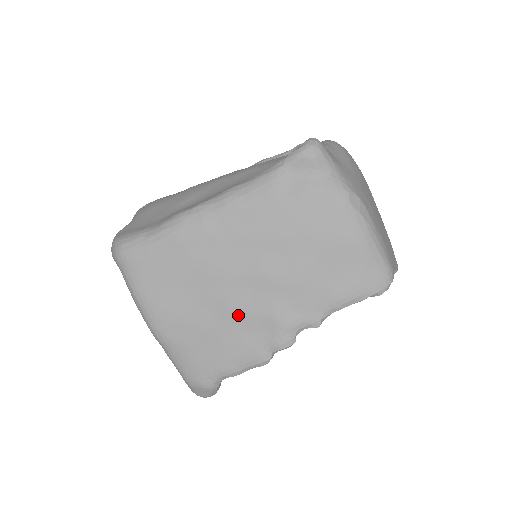
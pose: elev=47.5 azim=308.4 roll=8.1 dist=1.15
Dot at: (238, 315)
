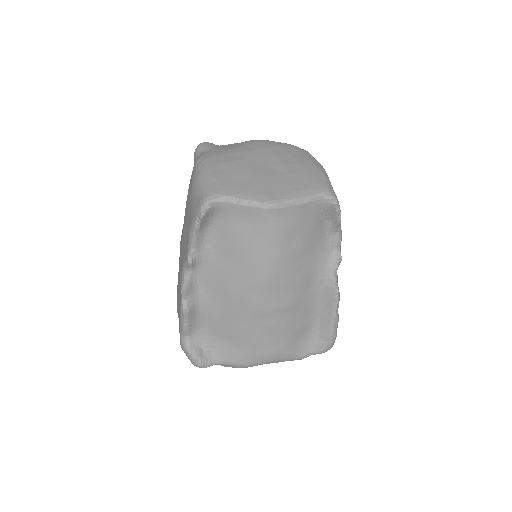
Dot at: (180, 277)
